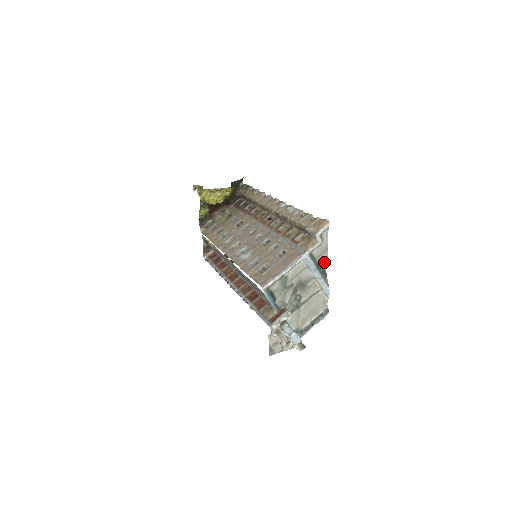
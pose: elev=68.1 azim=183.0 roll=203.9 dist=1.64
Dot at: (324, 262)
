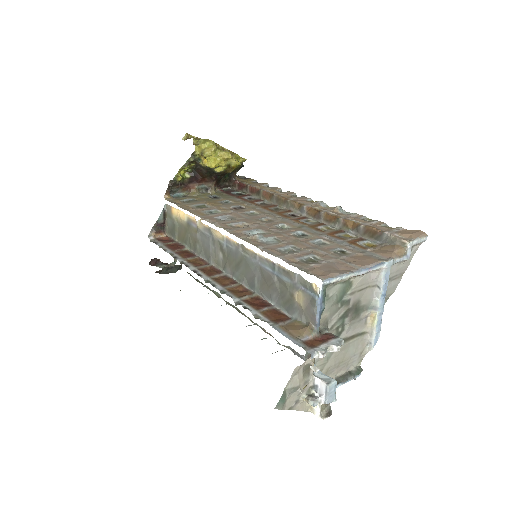
Dot at: (391, 292)
